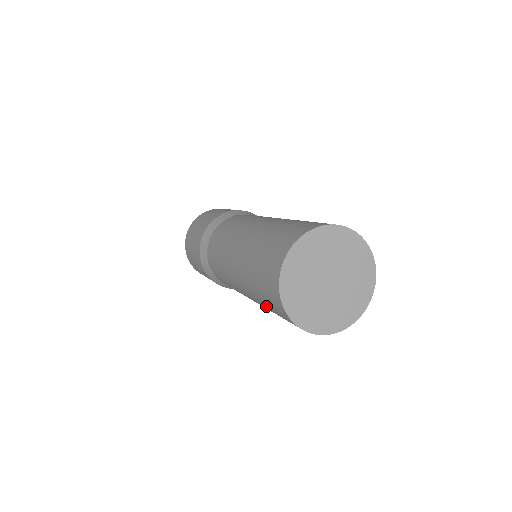
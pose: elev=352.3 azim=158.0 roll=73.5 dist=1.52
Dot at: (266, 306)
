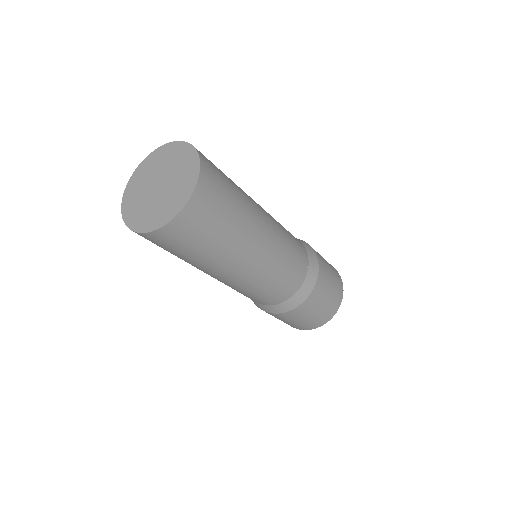
Dot at: occluded
